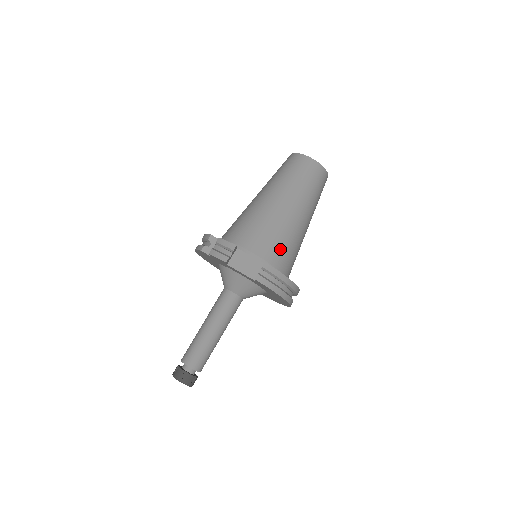
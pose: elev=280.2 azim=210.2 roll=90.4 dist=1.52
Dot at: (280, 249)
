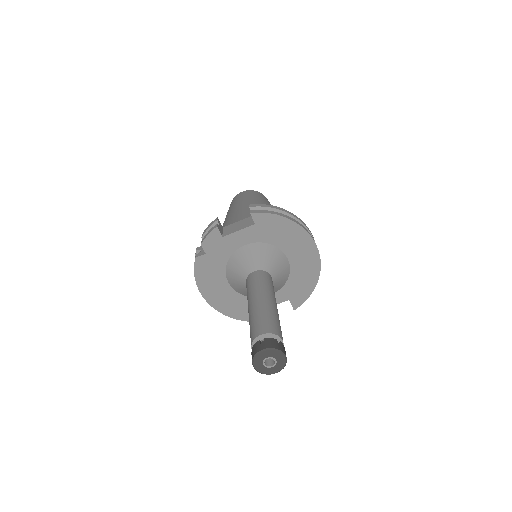
Dot at: occluded
